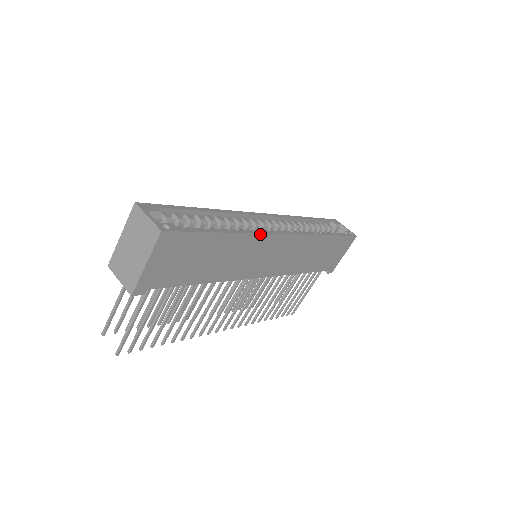
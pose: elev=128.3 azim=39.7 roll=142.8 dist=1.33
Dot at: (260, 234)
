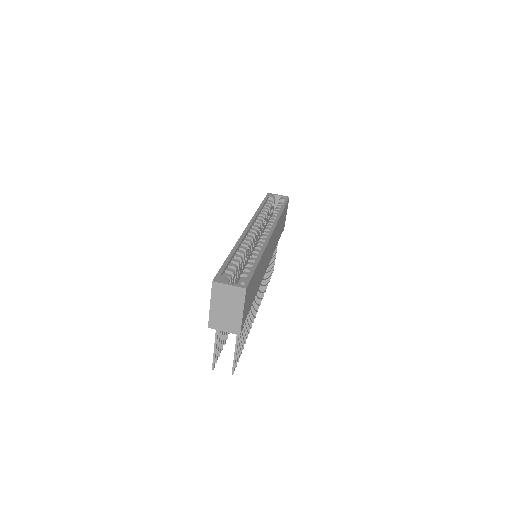
Dot at: (267, 245)
